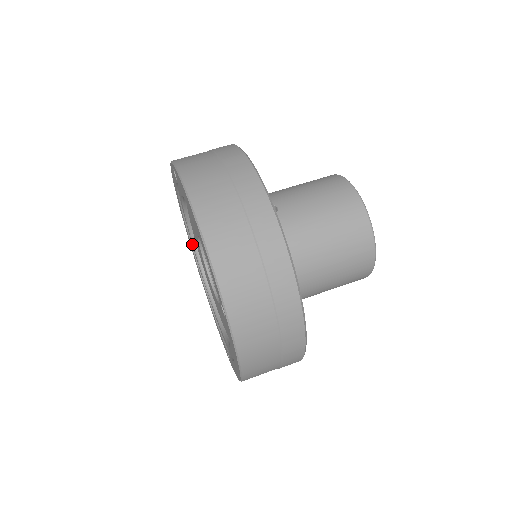
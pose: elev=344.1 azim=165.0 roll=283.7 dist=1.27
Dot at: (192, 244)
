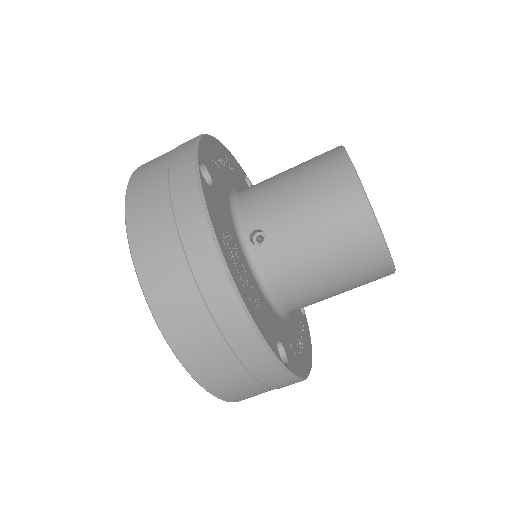
Dot at: occluded
